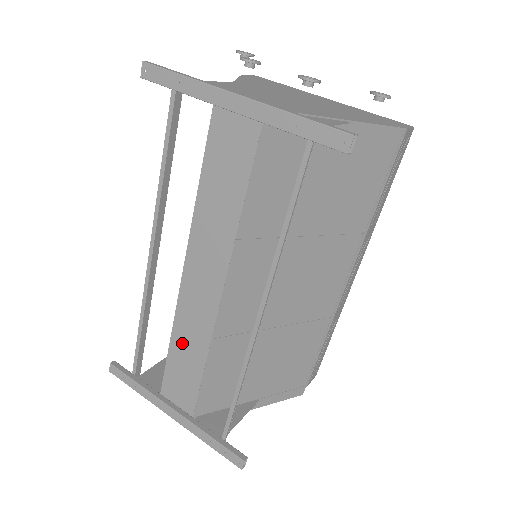
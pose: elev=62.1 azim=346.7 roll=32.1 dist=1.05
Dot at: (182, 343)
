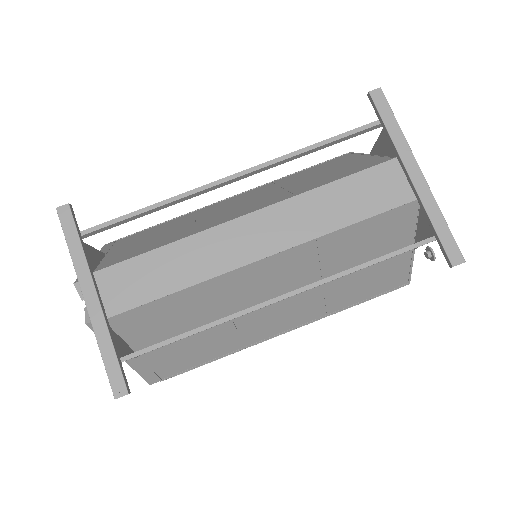
Dot at: (179, 256)
